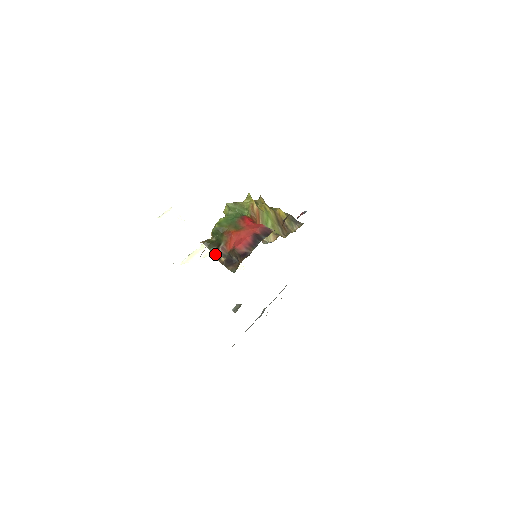
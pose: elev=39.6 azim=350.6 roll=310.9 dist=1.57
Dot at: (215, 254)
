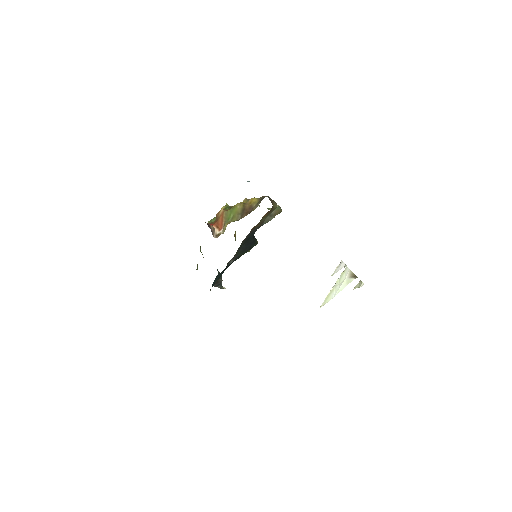
Dot at: occluded
